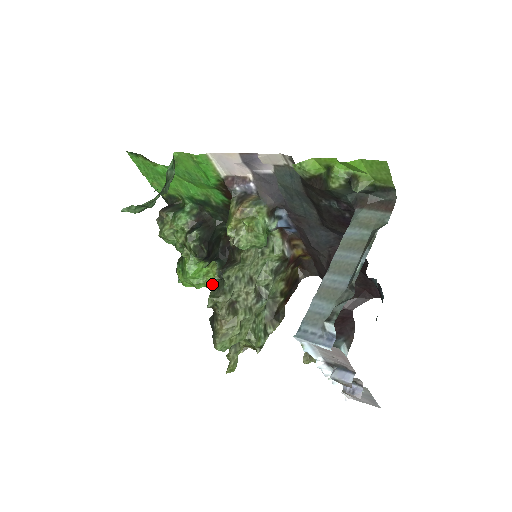
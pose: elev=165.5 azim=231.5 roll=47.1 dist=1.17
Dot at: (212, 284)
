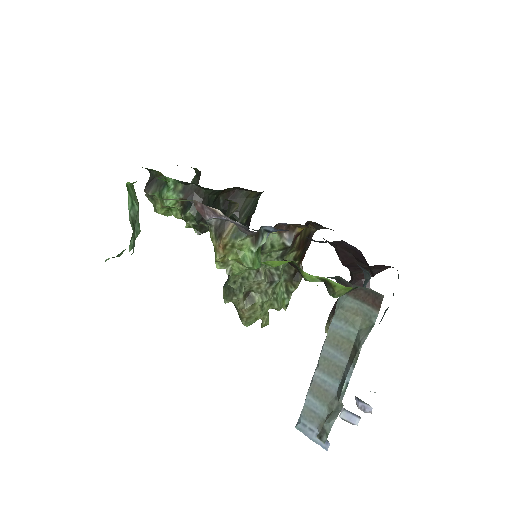
Dot at: occluded
